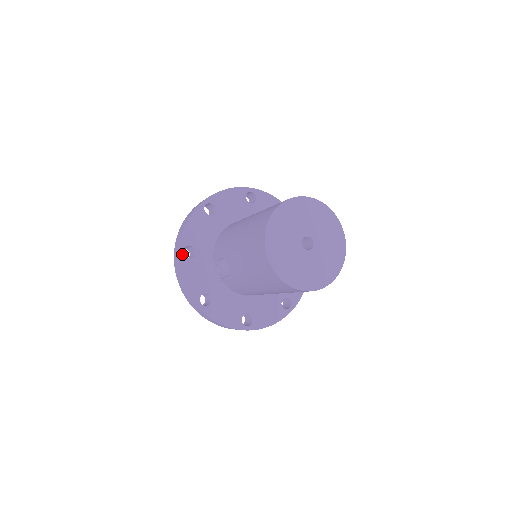
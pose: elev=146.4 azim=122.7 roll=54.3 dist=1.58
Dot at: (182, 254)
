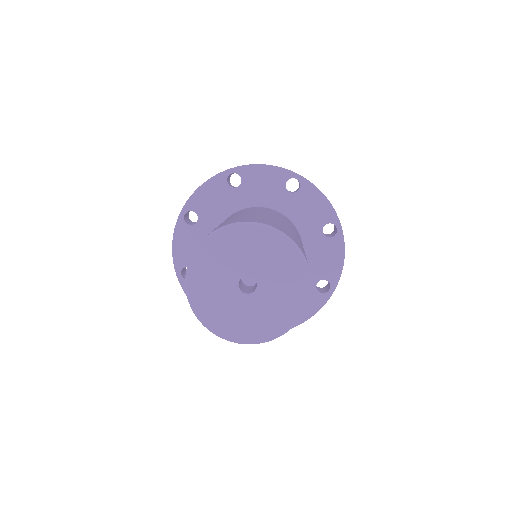
Dot at: (182, 217)
